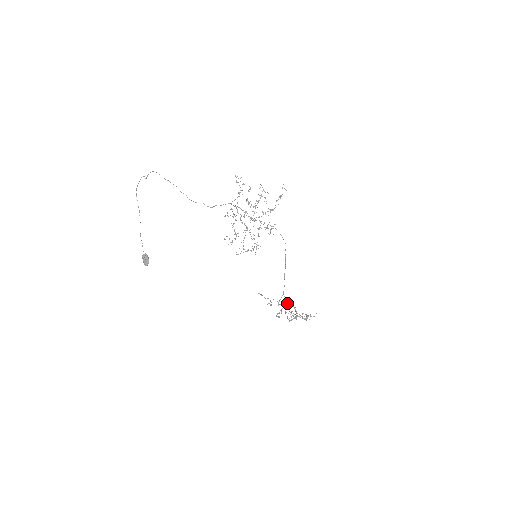
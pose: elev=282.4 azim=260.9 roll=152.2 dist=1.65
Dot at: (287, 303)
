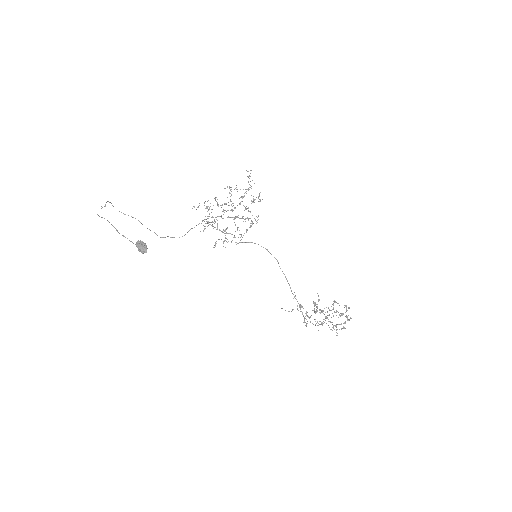
Dot at: occluded
